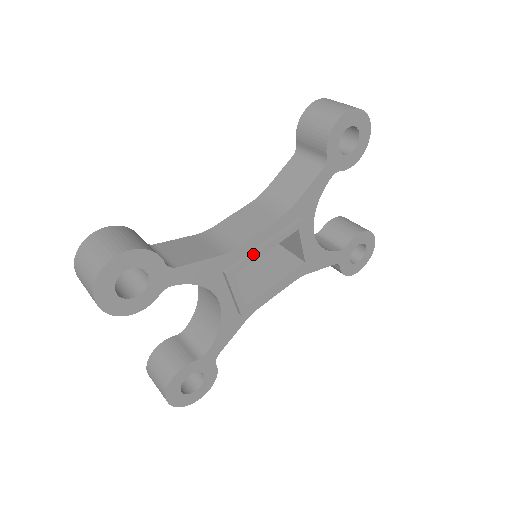
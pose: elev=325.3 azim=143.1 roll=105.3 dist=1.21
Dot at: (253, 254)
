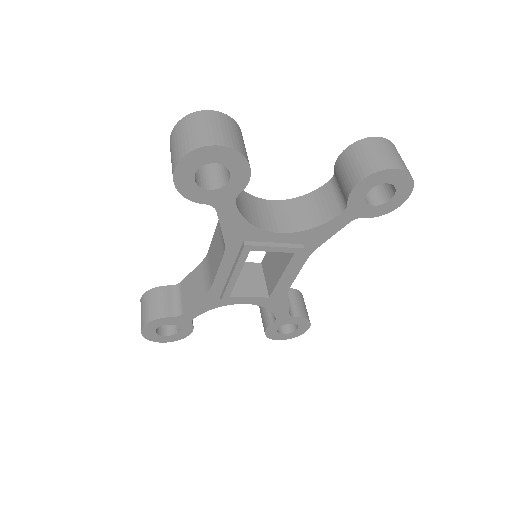
Dot at: (228, 283)
